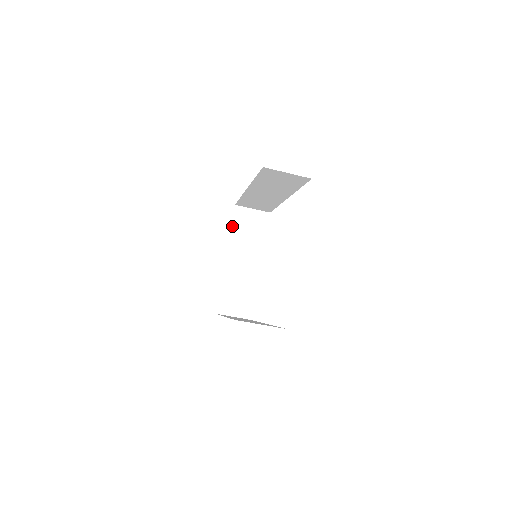
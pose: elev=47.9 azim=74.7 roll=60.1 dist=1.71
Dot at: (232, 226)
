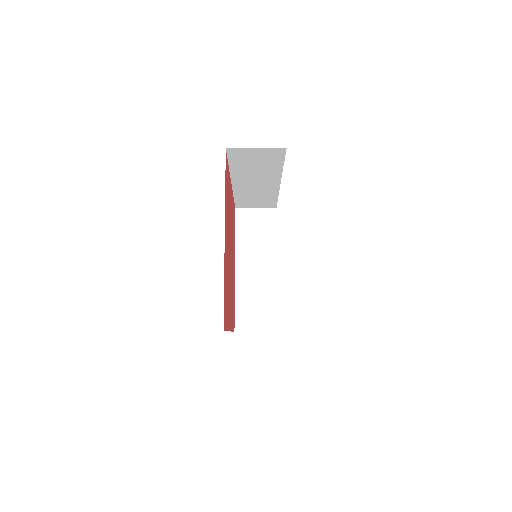
Dot at: (236, 232)
